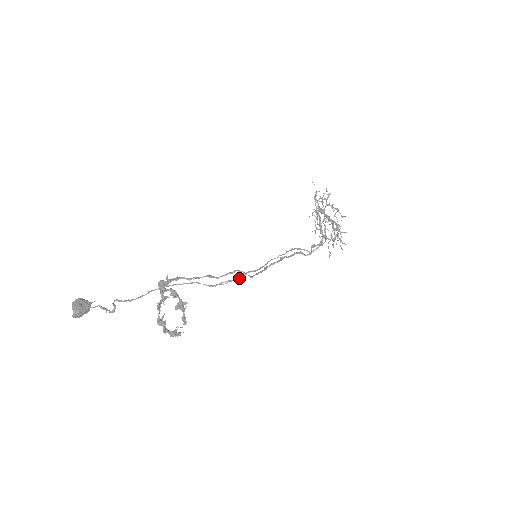
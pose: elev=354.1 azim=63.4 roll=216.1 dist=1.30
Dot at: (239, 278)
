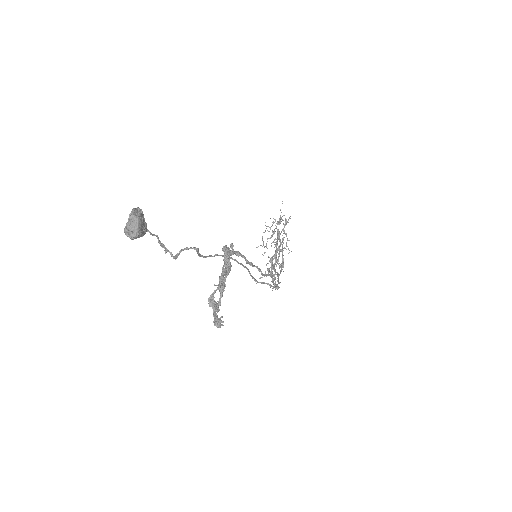
Dot at: (279, 287)
